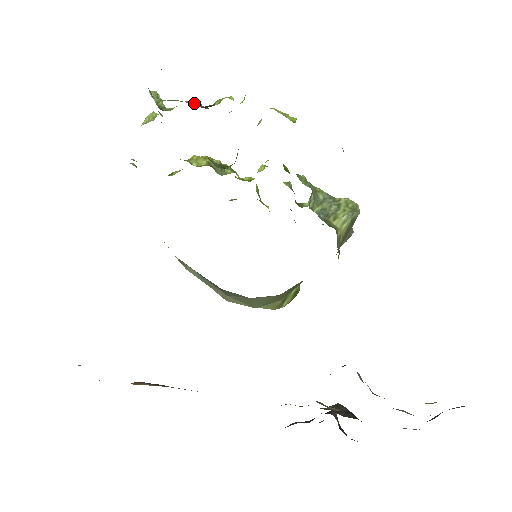
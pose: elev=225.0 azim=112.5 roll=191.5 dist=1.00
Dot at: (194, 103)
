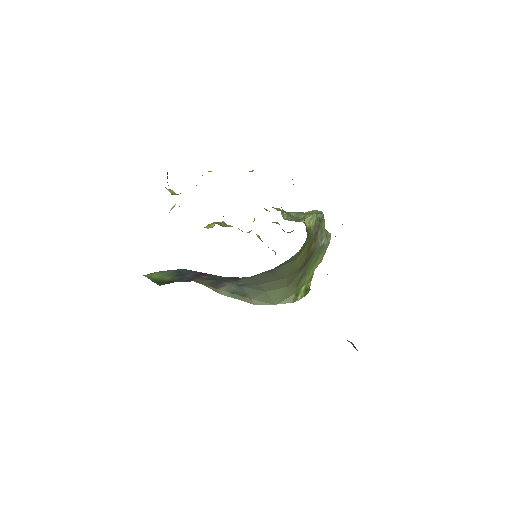
Dot at: occluded
